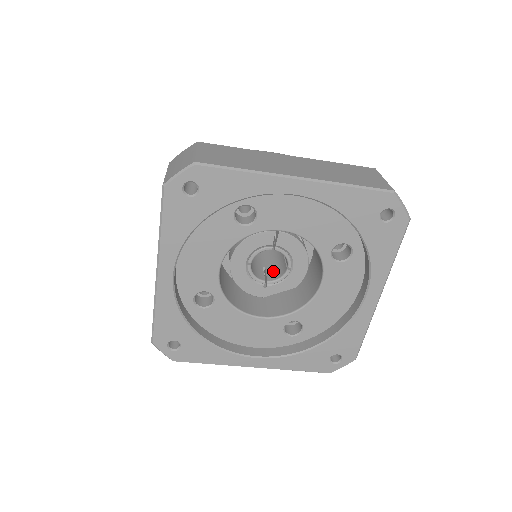
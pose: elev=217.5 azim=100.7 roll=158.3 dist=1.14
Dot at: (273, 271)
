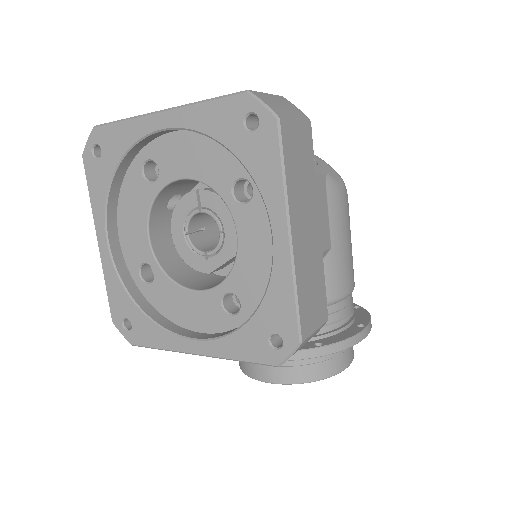
Dot at: occluded
